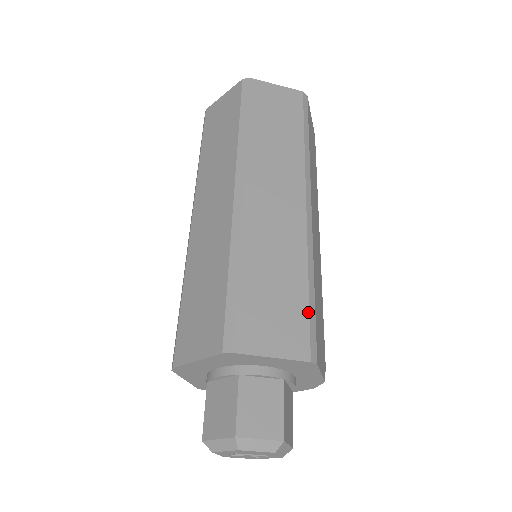
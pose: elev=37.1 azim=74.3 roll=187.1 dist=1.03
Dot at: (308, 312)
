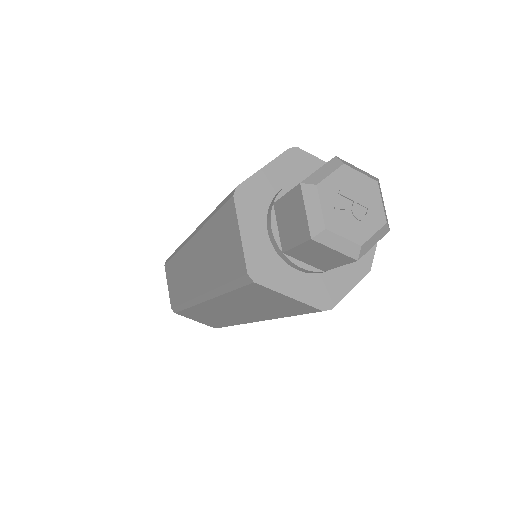
Dot at: occluded
